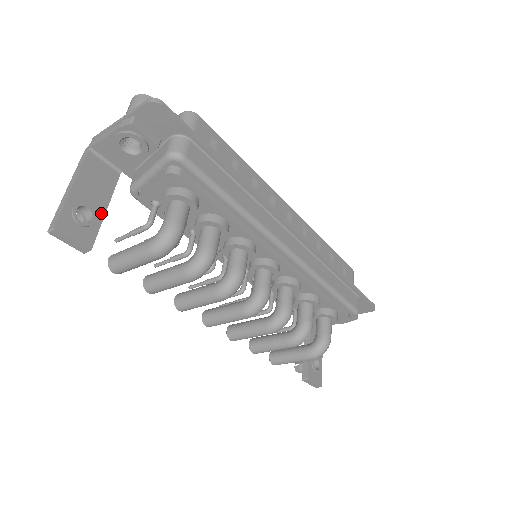
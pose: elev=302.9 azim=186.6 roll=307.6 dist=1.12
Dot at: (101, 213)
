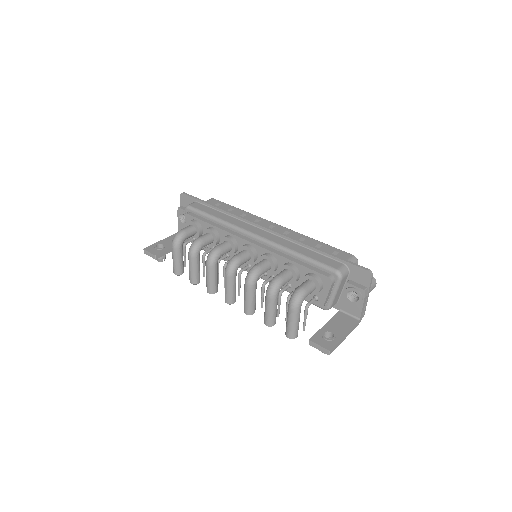
Dot at: (170, 247)
